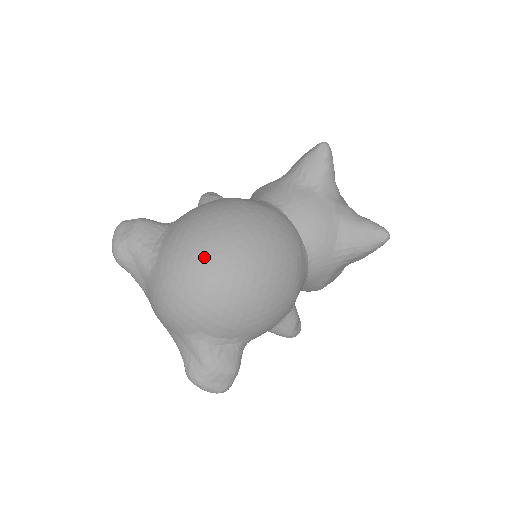
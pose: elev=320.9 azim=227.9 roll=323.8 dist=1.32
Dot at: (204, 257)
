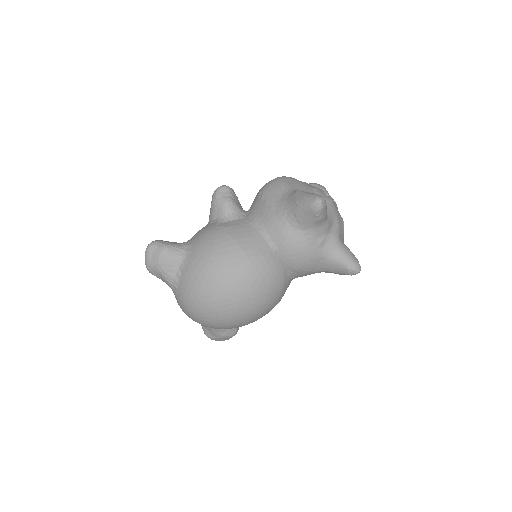
Dot at: (209, 306)
